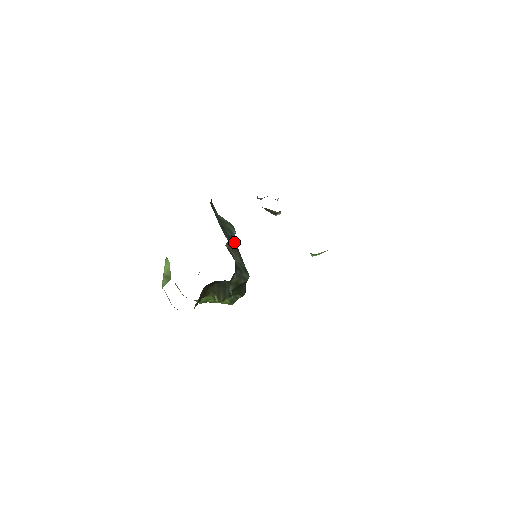
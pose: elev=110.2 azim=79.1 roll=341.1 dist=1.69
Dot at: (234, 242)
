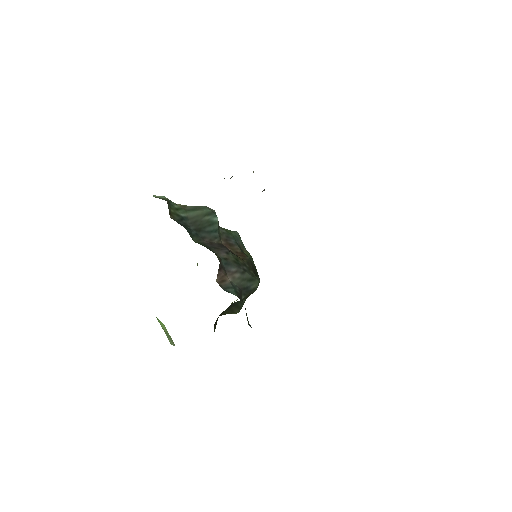
Dot at: (222, 250)
